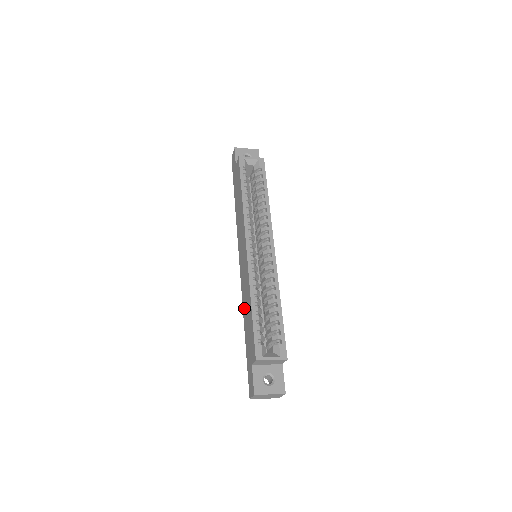
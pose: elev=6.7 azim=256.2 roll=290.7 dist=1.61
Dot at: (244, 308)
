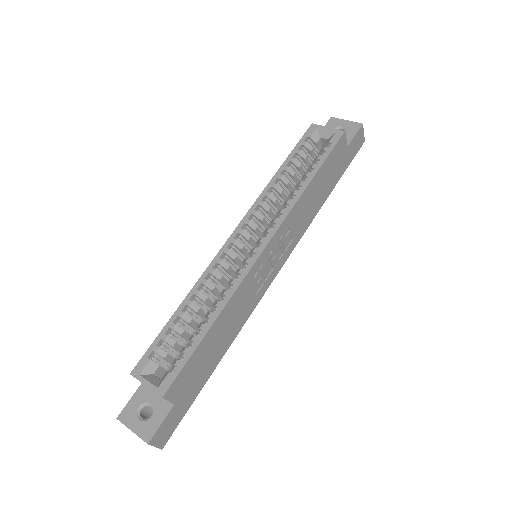
Dot at: occluded
